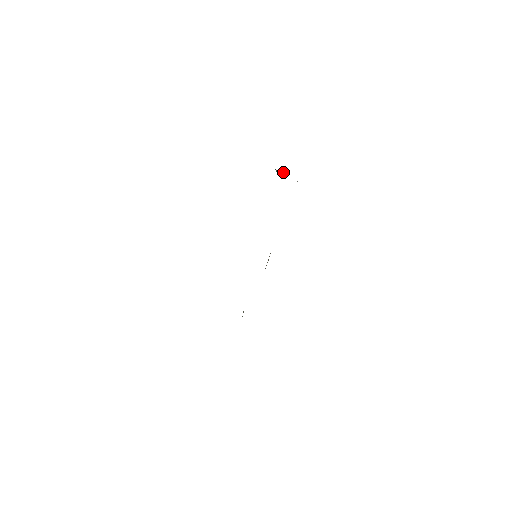
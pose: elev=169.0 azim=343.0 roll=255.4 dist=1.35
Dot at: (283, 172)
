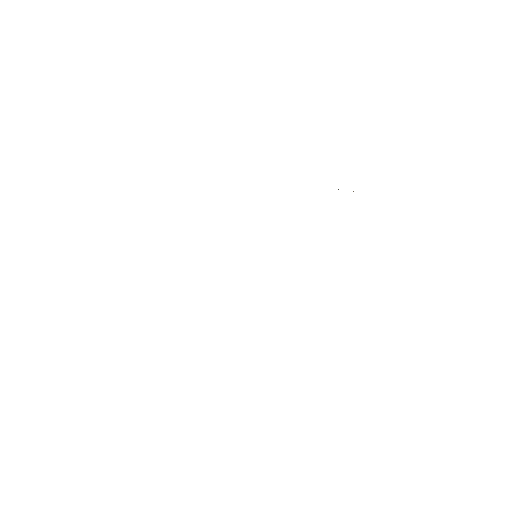
Dot at: occluded
